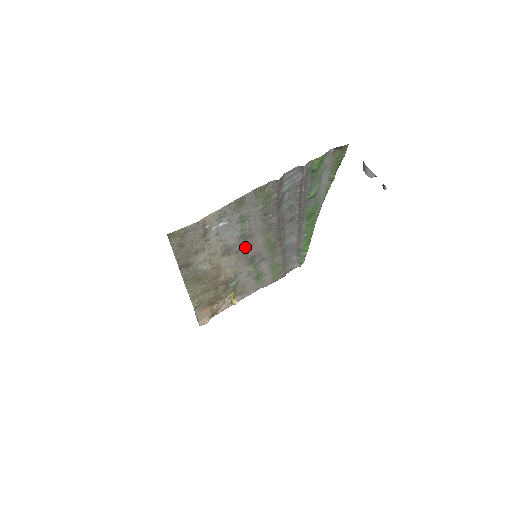
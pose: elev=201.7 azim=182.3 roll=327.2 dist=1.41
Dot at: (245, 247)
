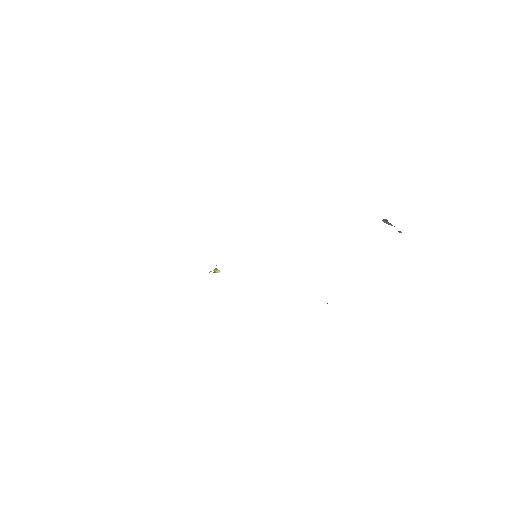
Dot at: occluded
